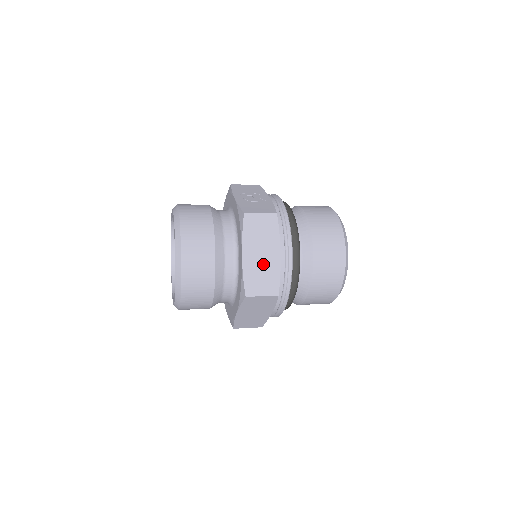
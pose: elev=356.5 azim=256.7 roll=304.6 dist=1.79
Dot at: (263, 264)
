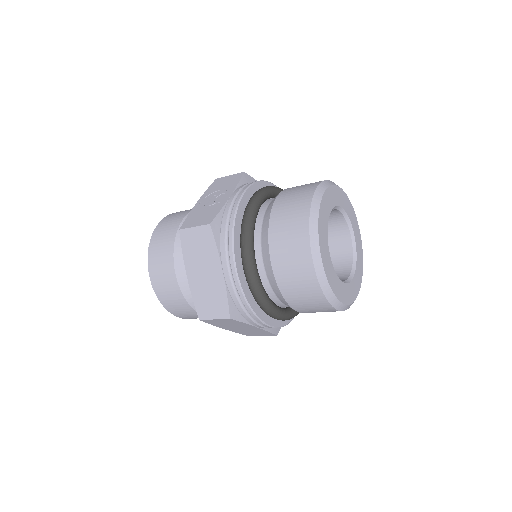
Dot at: (208, 284)
